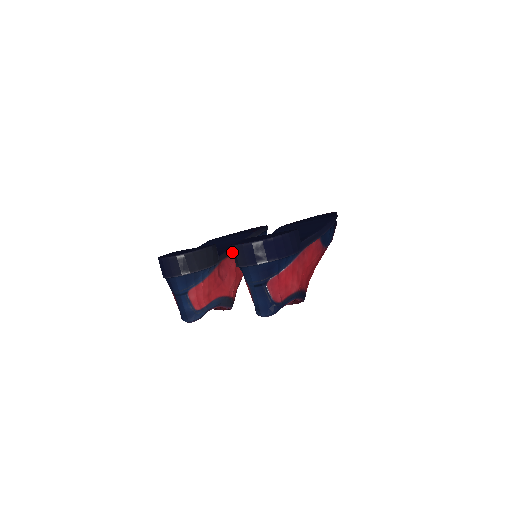
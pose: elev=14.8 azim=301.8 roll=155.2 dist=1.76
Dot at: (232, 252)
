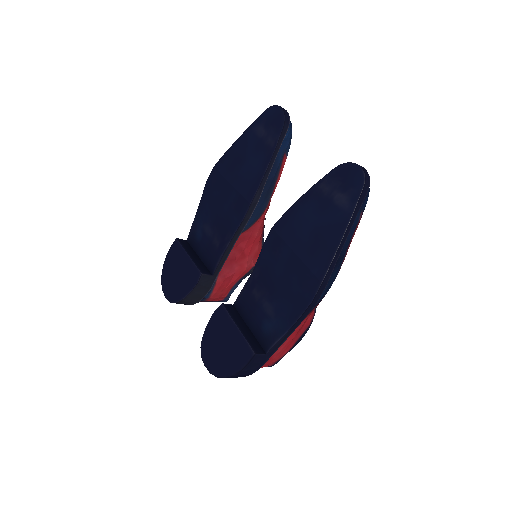
Dot at: (228, 252)
